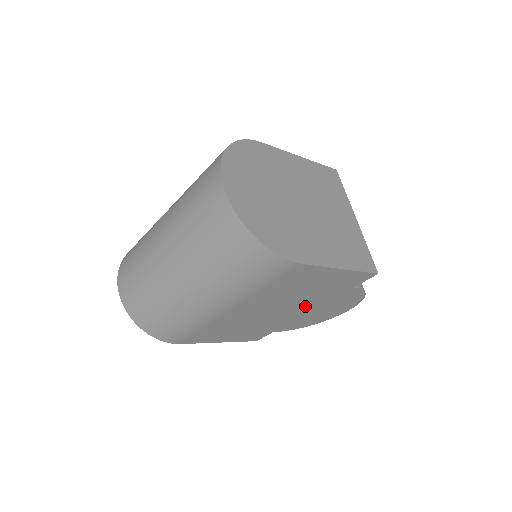
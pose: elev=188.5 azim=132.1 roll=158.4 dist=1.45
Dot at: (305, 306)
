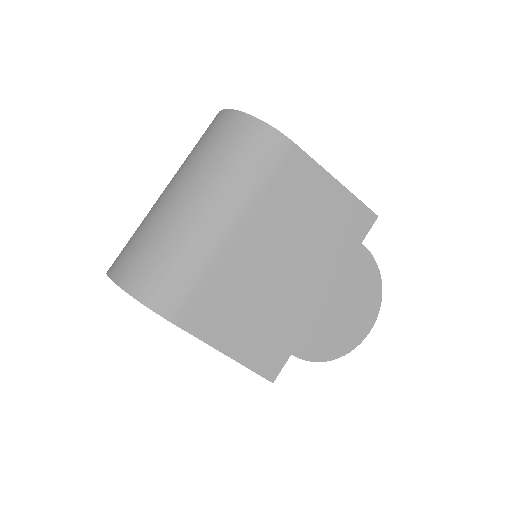
Dot at: (318, 274)
